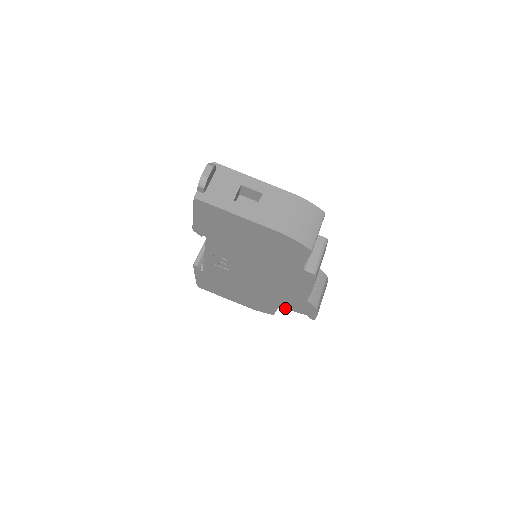
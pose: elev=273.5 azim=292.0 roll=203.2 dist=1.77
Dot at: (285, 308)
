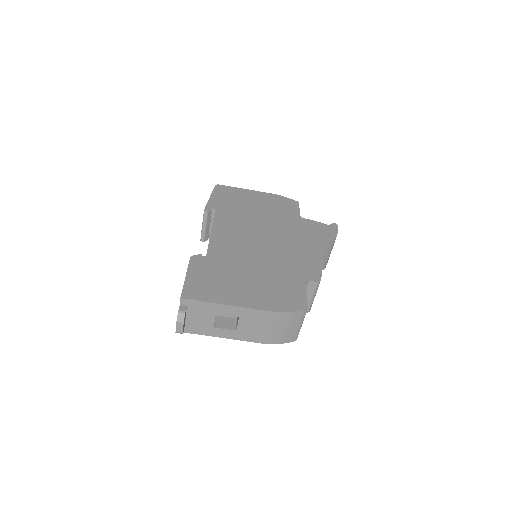
Dot at: occluded
